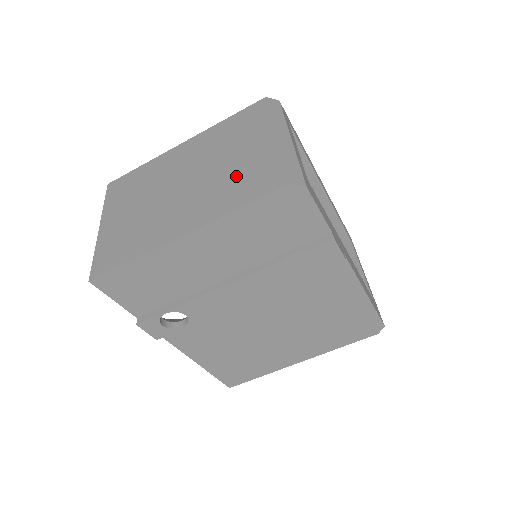
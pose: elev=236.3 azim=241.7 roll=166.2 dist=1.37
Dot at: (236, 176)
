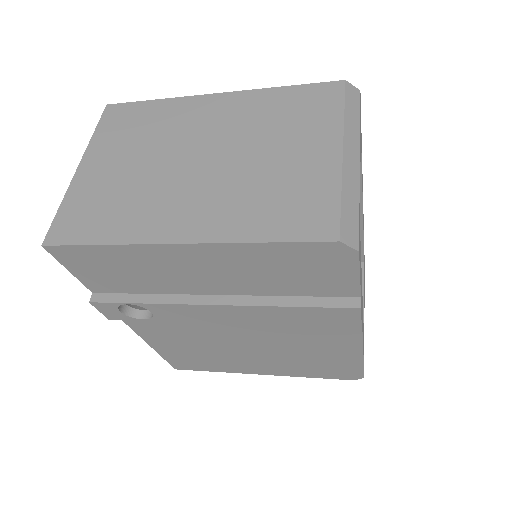
Dot at: (273, 187)
